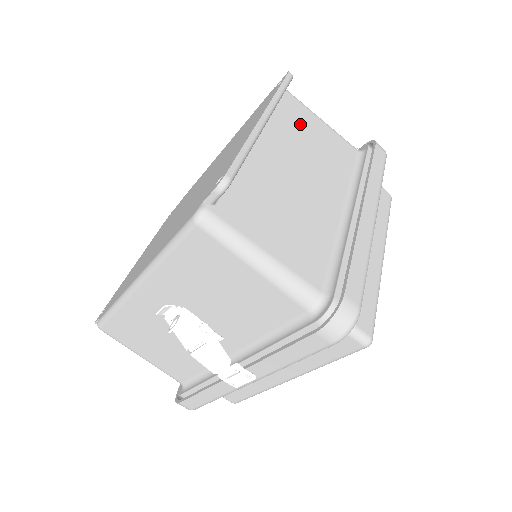
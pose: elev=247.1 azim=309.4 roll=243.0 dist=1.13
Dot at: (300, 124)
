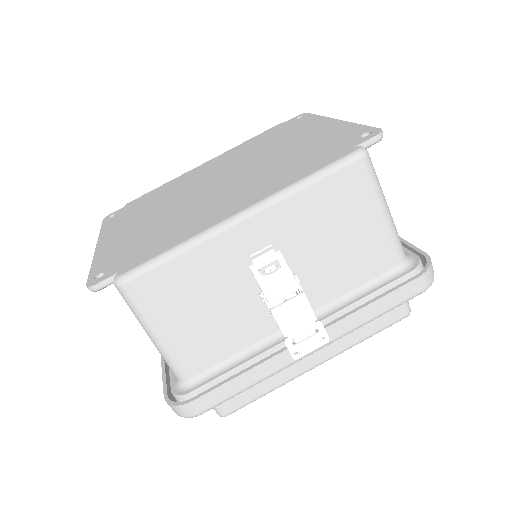
Dot at: occluded
